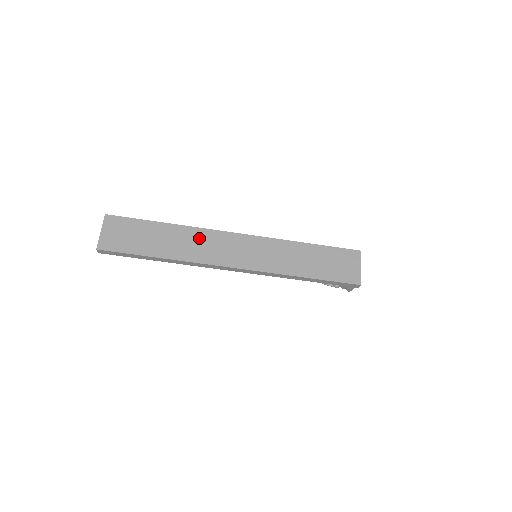
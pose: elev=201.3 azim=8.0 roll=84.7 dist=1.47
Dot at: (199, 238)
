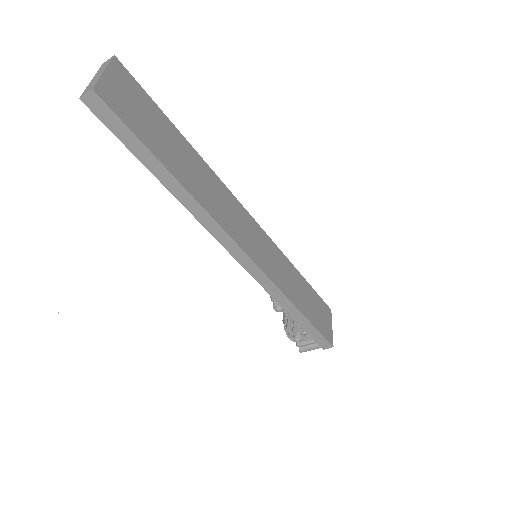
Dot at: (217, 189)
